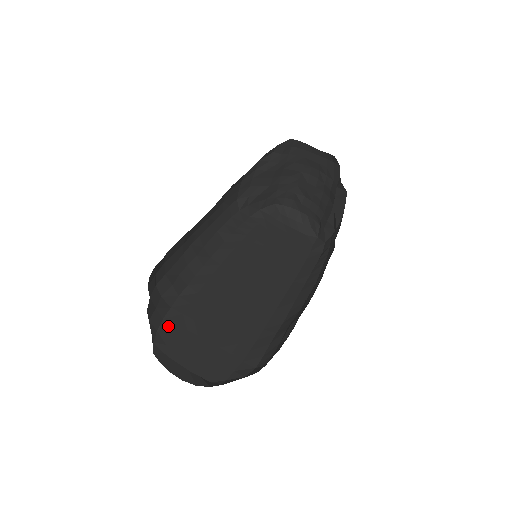
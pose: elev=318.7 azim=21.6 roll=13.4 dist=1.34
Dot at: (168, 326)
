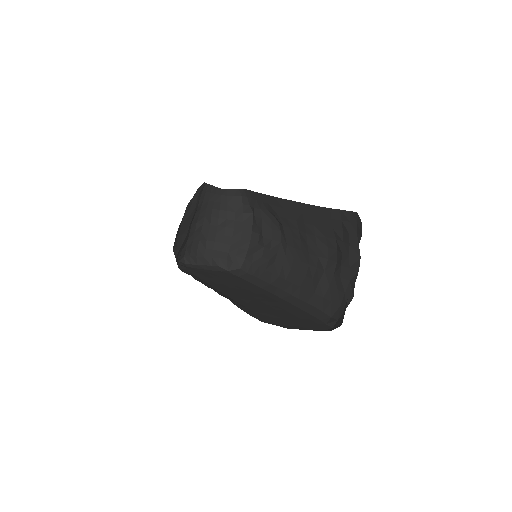
Dot at: (262, 319)
